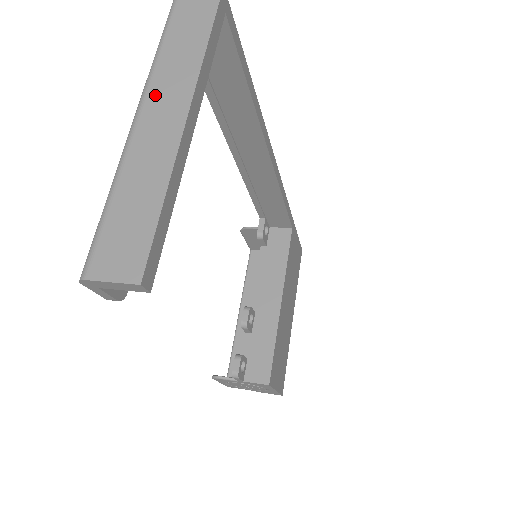
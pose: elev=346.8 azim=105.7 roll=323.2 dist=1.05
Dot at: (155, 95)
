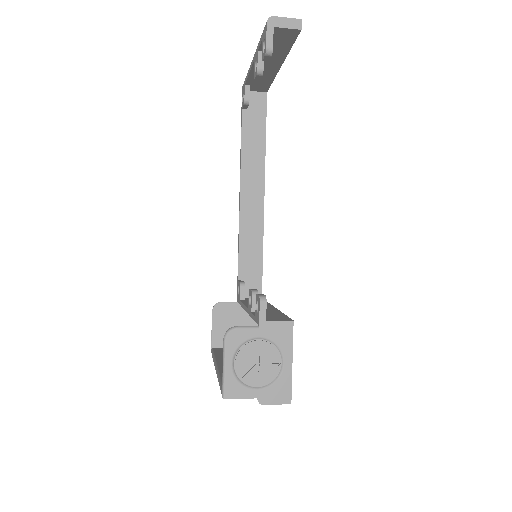
Dot at: occluded
